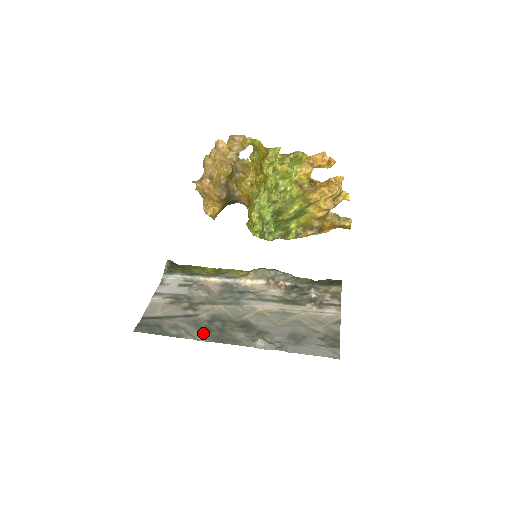
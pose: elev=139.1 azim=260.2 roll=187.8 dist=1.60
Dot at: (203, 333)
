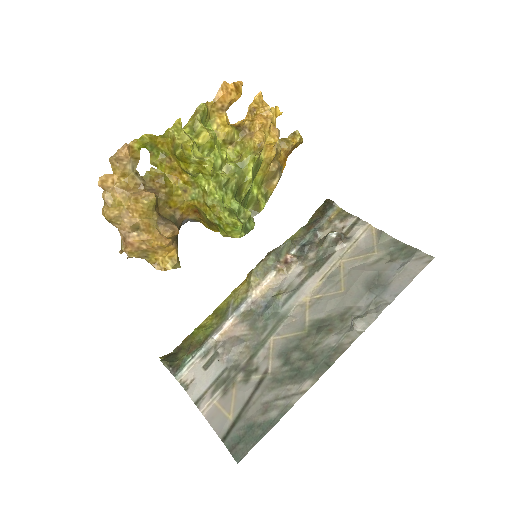
Dot at: (300, 380)
